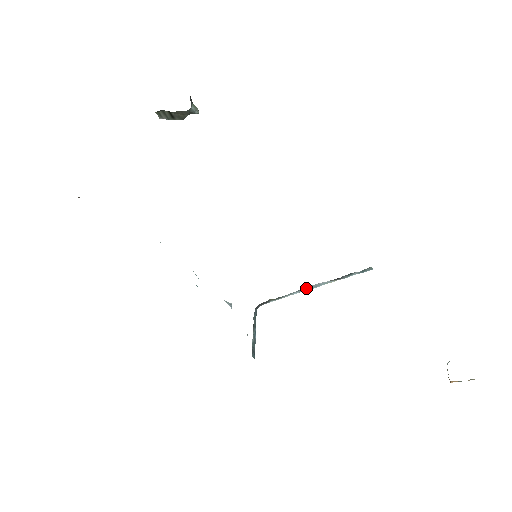
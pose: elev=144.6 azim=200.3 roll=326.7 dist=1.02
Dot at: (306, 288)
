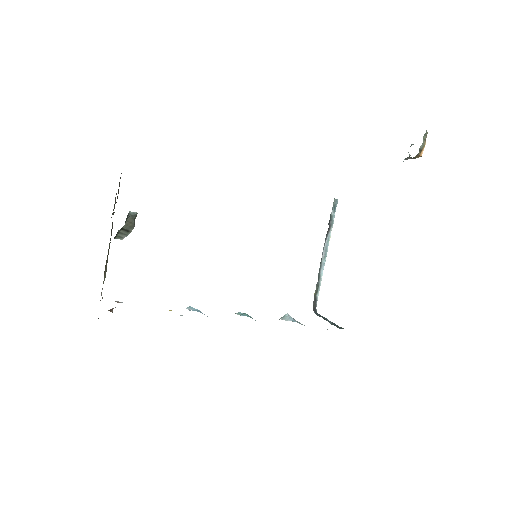
Dot at: (322, 259)
